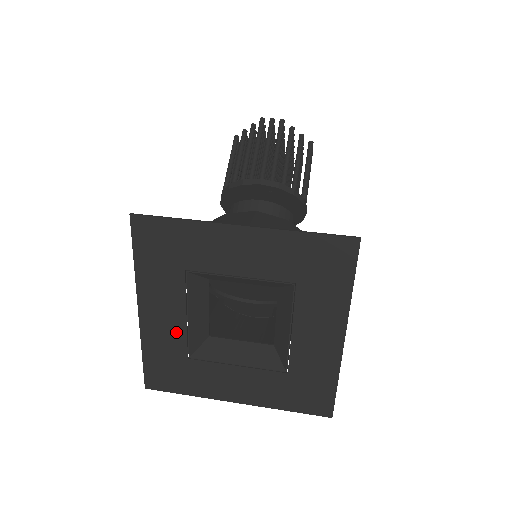
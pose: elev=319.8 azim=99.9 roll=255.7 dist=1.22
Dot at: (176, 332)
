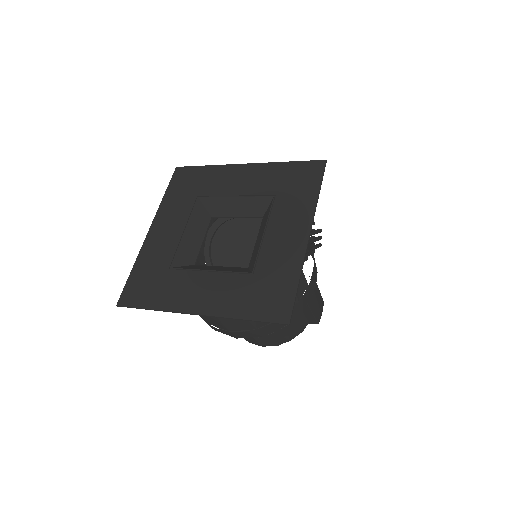
Dot at: (170, 245)
